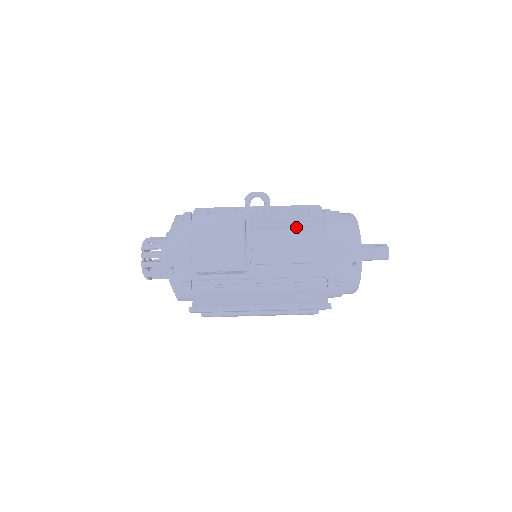
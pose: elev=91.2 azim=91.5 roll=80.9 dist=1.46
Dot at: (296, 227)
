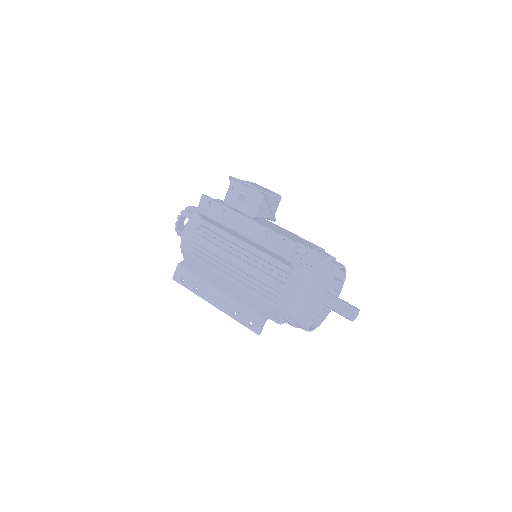
Dot at: occluded
